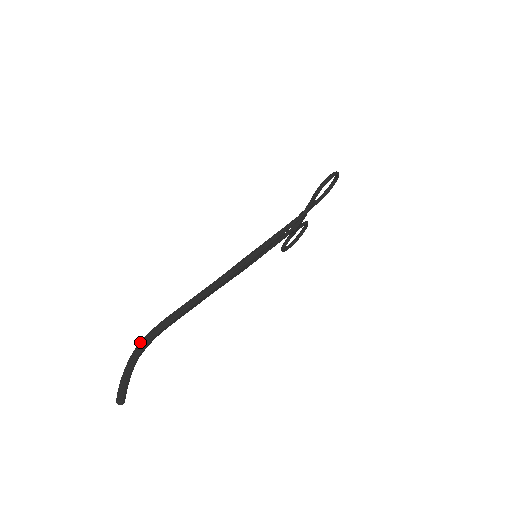
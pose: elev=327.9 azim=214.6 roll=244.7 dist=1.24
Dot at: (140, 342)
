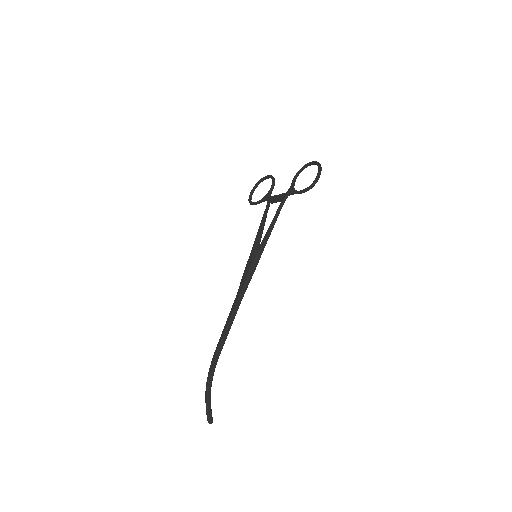
Dot at: (209, 377)
